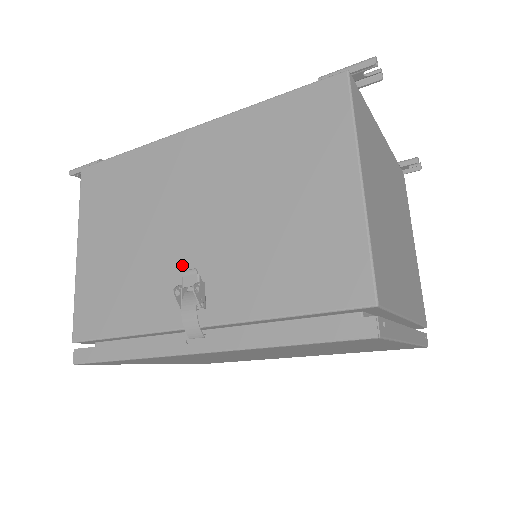
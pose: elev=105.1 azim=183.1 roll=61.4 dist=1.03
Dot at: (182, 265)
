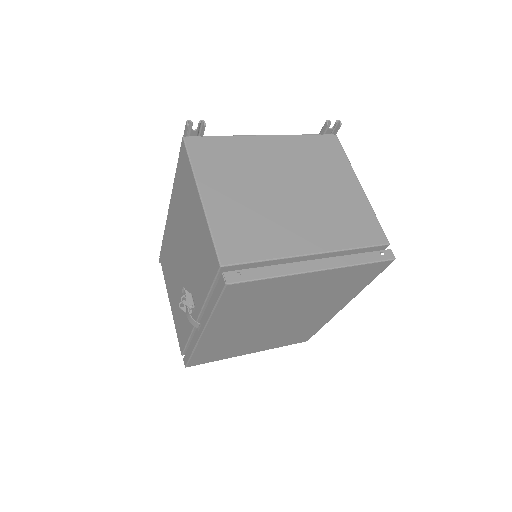
Dot at: (186, 288)
